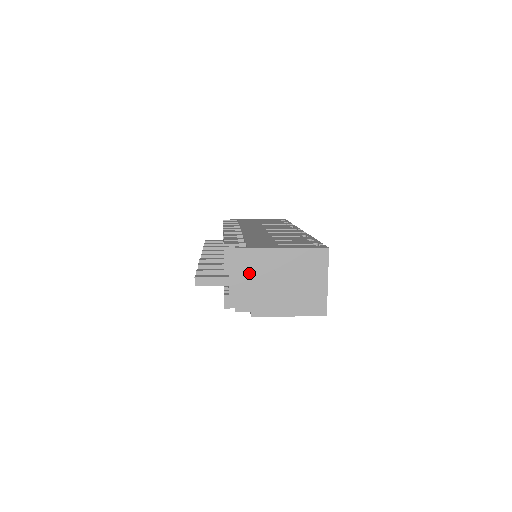
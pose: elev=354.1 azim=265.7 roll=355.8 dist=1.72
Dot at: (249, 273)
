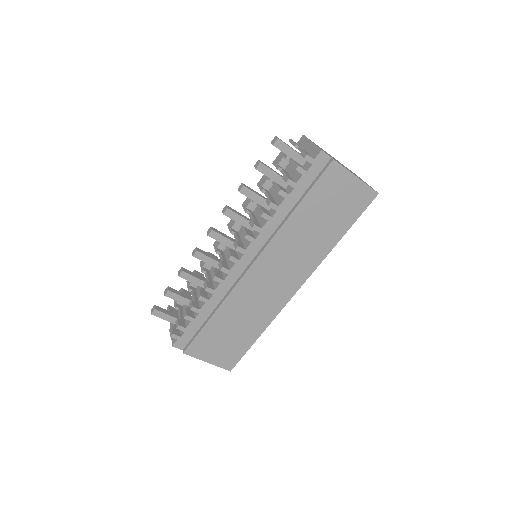
Dot at: (318, 146)
